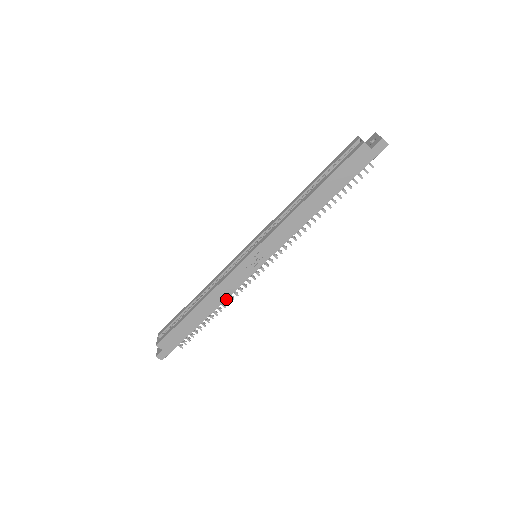
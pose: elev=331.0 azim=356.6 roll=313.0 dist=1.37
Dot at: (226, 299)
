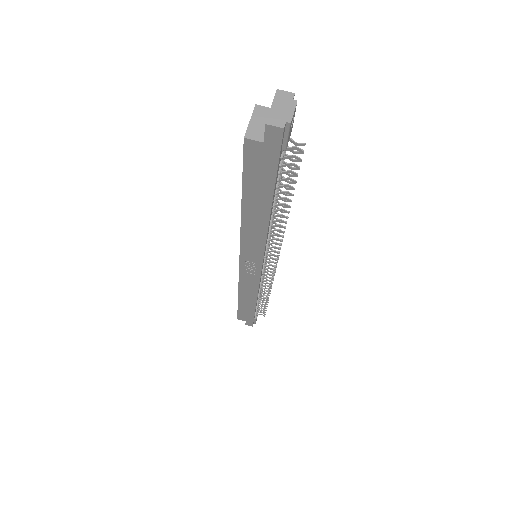
Dot at: occluded
